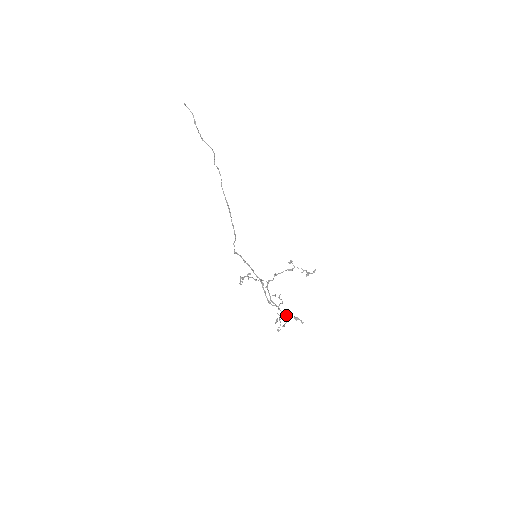
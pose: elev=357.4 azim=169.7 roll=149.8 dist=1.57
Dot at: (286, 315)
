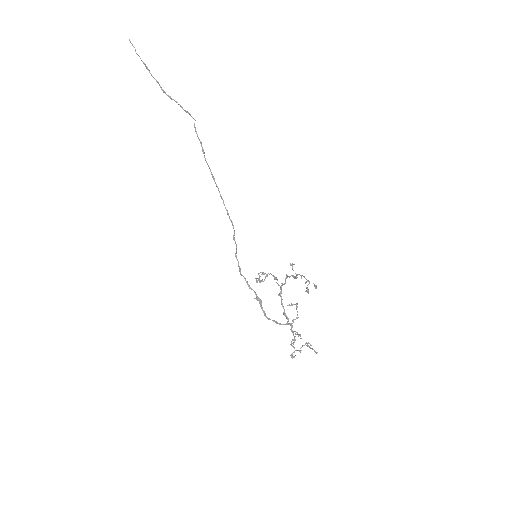
Dot at: occluded
